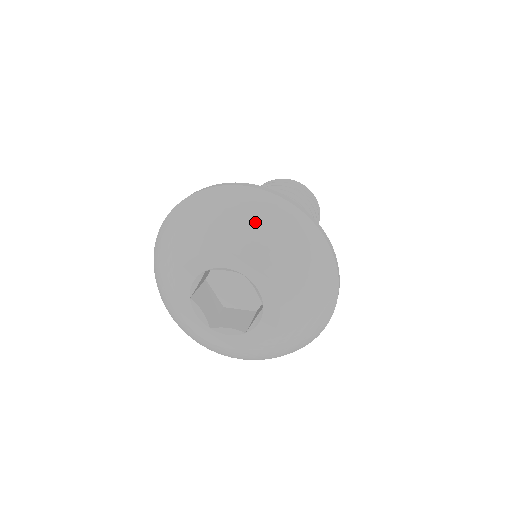
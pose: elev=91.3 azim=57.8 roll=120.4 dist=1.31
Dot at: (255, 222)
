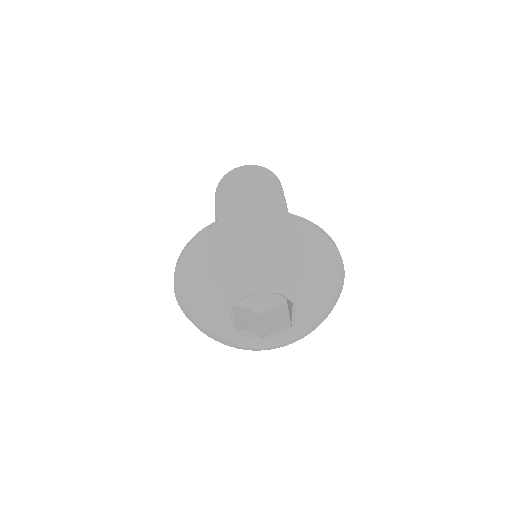
Dot at: (247, 250)
